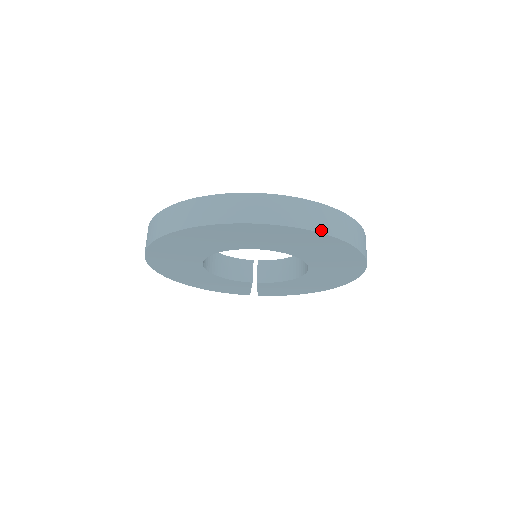
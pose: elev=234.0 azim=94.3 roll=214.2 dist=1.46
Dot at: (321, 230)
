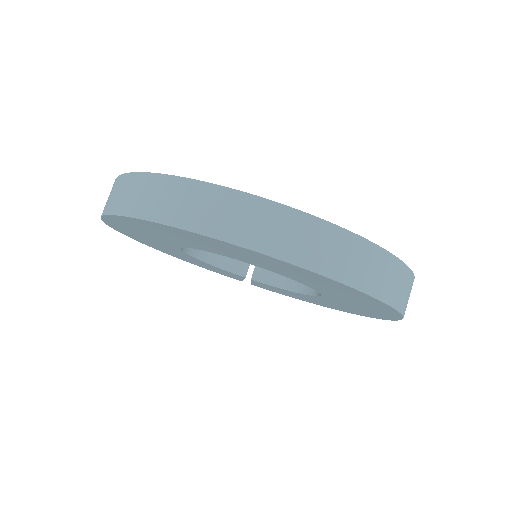
Dot at: (353, 283)
